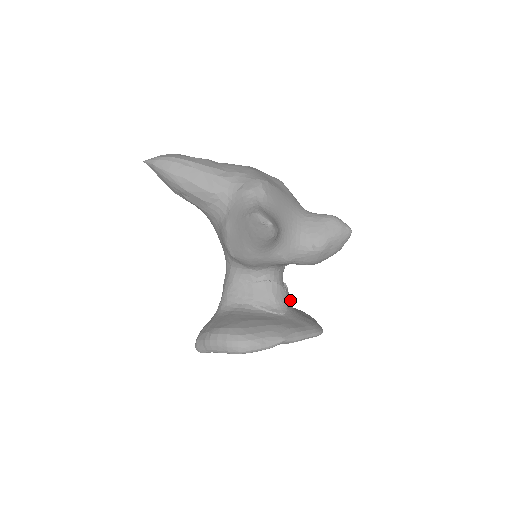
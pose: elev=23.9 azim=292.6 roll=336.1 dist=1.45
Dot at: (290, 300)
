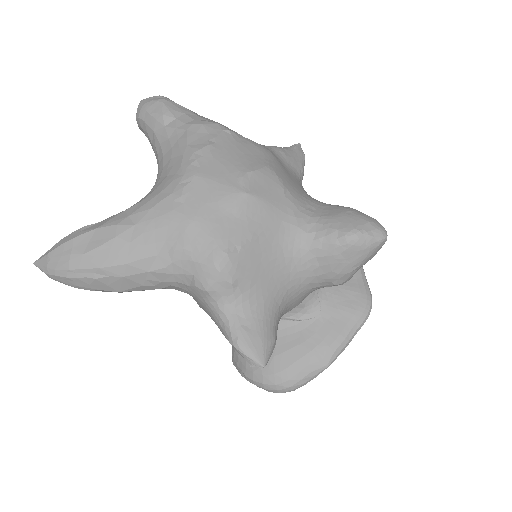
Dot at: occluded
